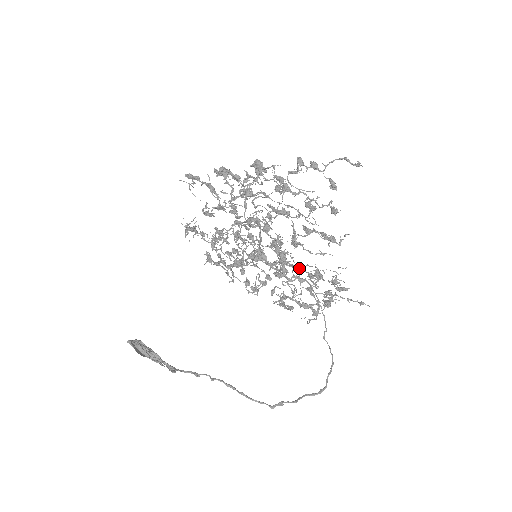
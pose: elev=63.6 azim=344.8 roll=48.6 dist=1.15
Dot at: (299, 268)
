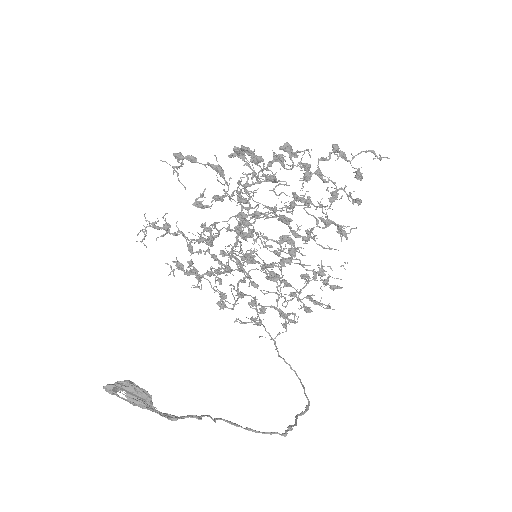
Dot at: (303, 266)
